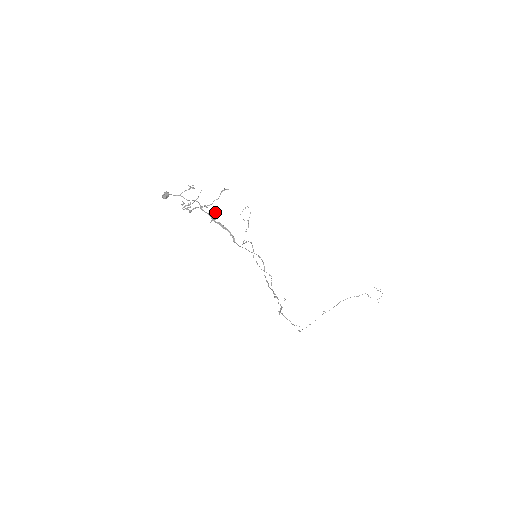
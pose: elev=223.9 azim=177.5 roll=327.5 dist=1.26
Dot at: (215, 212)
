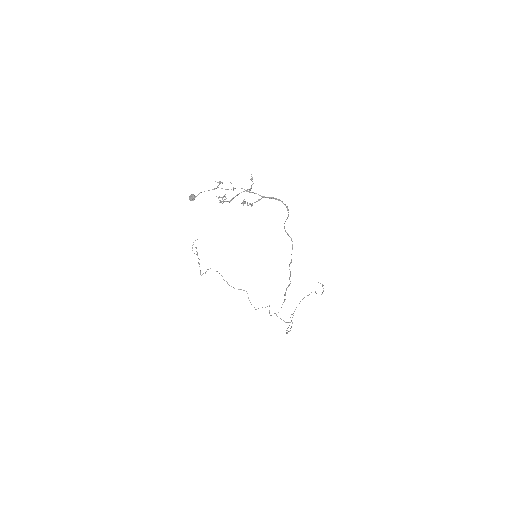
Dot at: occluded
